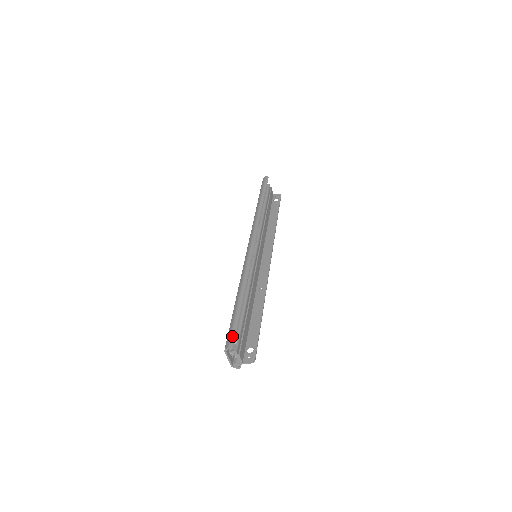
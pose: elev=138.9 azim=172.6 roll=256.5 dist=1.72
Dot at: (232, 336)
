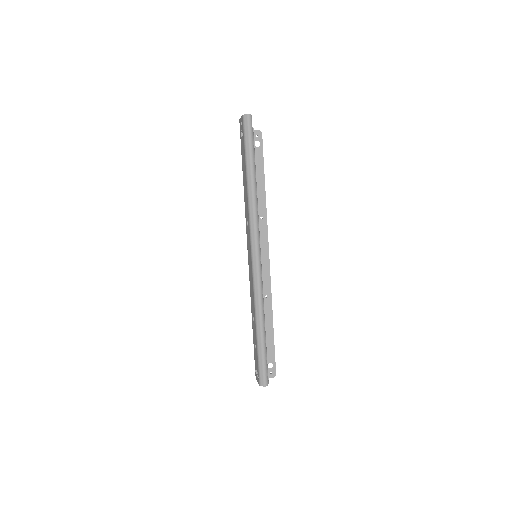
Dot at: (265, 375)
